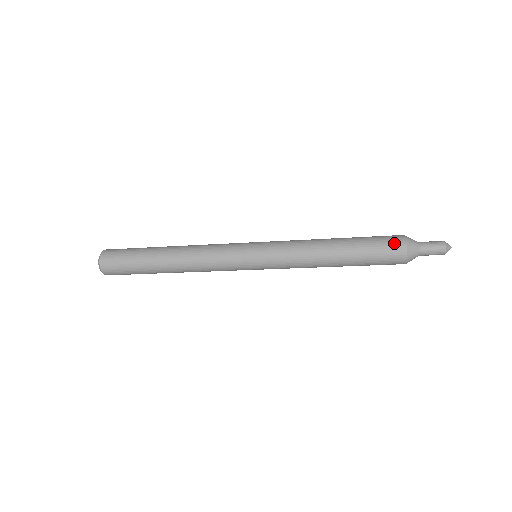
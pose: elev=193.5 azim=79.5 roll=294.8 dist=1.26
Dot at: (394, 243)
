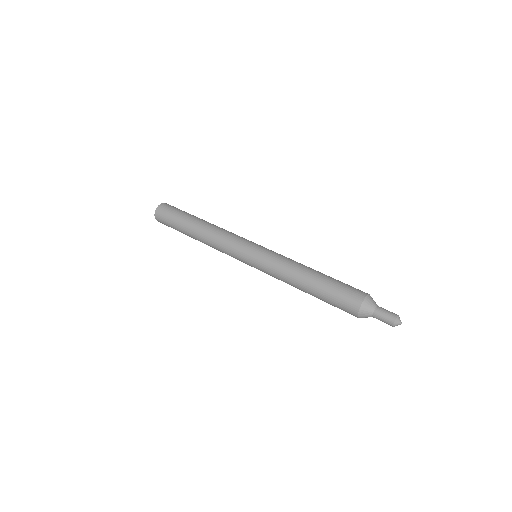
Dot at: (348, 310)
